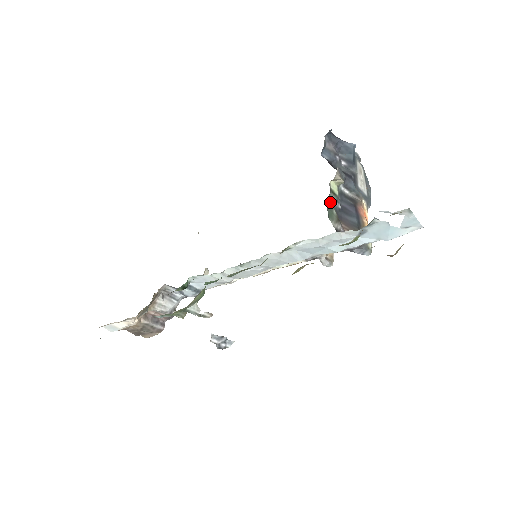
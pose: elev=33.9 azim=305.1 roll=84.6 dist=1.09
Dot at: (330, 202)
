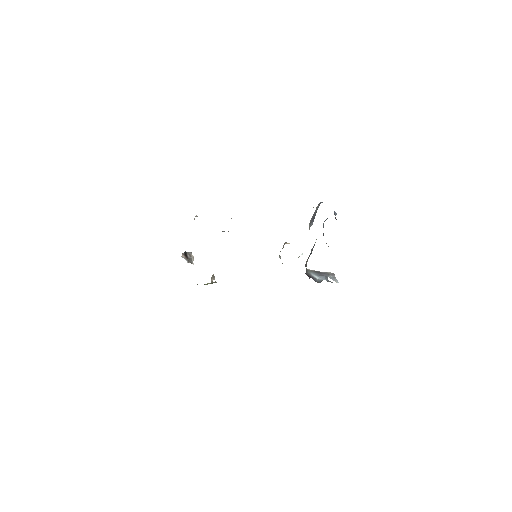
Dot at: occluded
